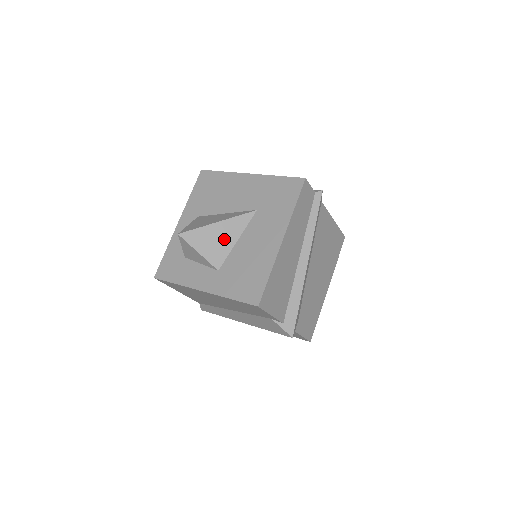
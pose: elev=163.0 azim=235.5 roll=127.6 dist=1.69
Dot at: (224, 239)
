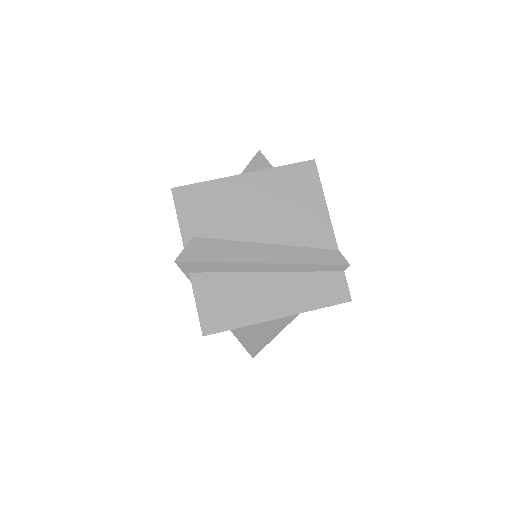
Dot at: occluded
